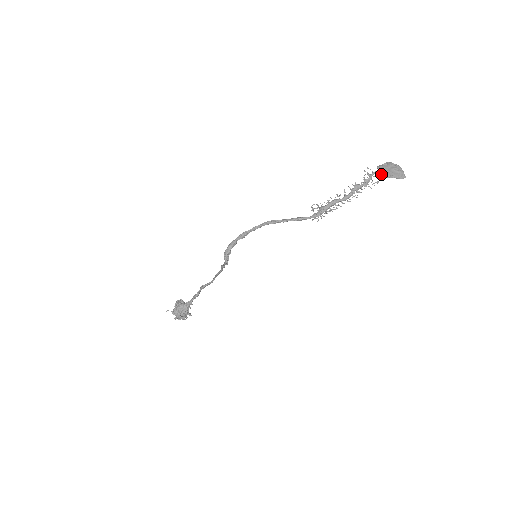
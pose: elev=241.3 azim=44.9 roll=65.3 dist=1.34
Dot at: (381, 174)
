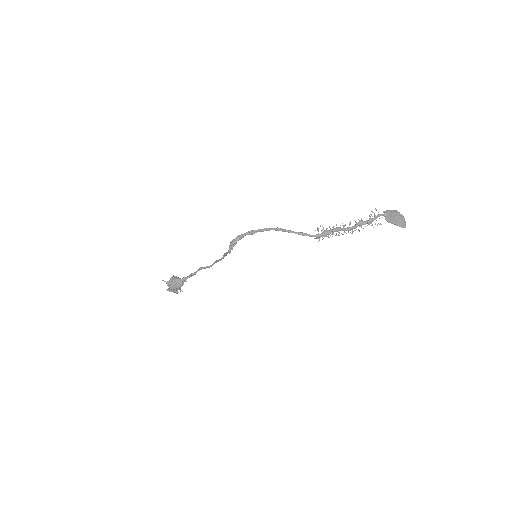
Dot at: (385, 218)
